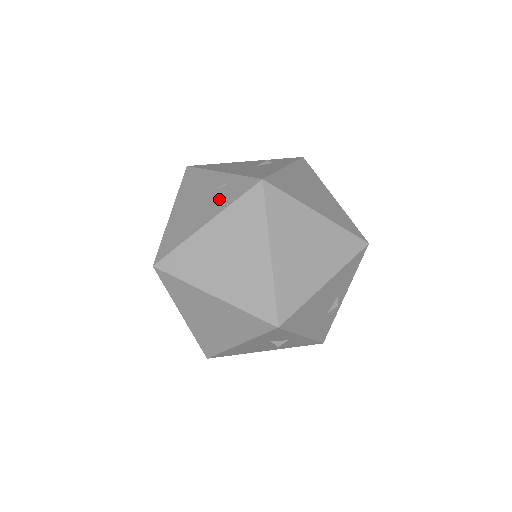
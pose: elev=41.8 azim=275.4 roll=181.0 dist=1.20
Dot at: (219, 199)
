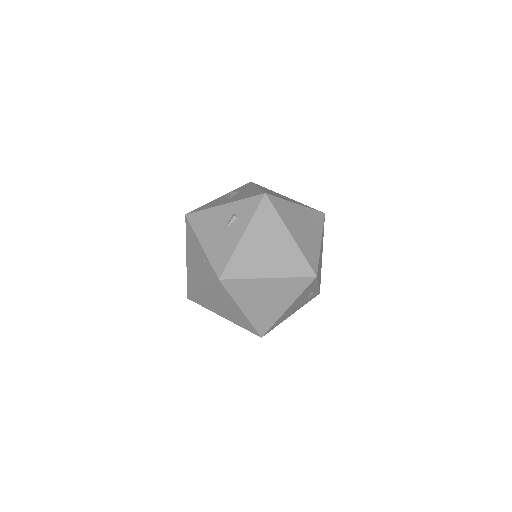
Dot at: (204, 274)
